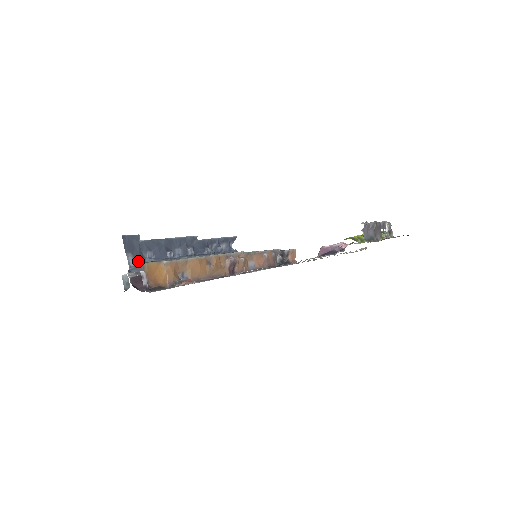
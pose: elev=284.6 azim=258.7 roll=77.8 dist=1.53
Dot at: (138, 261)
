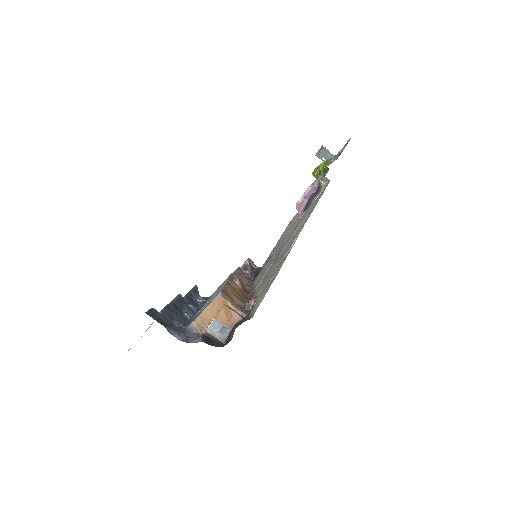
Dot at: (180, 331)
